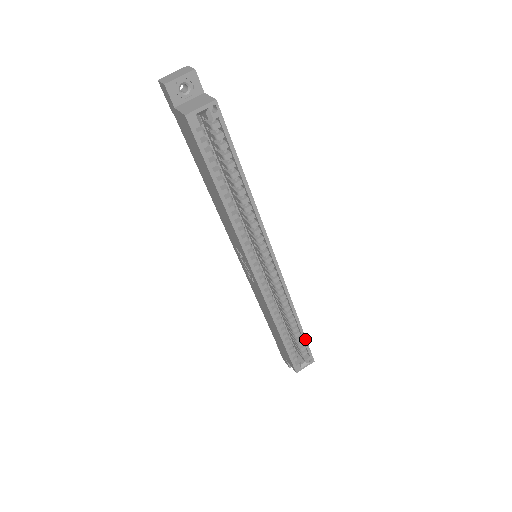
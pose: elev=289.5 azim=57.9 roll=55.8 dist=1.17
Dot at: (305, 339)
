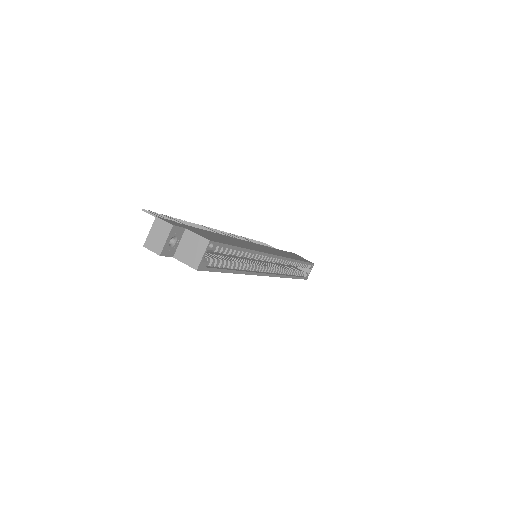
Dot at: (306, 263)
